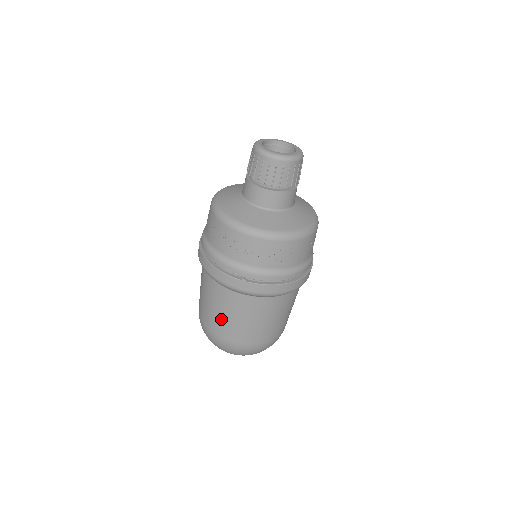
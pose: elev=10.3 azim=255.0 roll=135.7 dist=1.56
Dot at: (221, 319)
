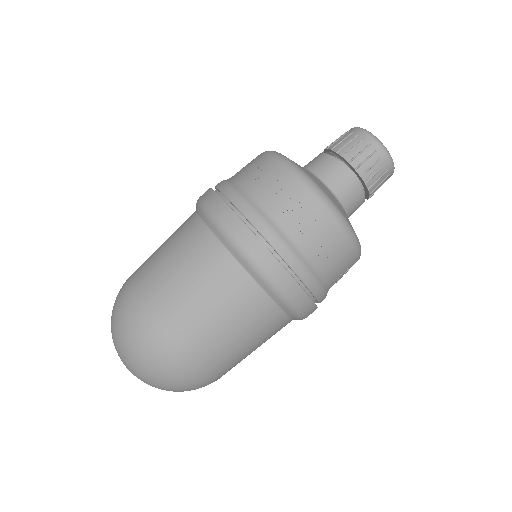
Dot at: (174, 287)
